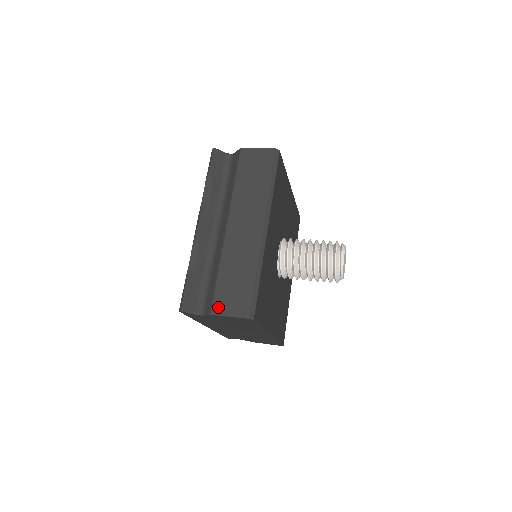
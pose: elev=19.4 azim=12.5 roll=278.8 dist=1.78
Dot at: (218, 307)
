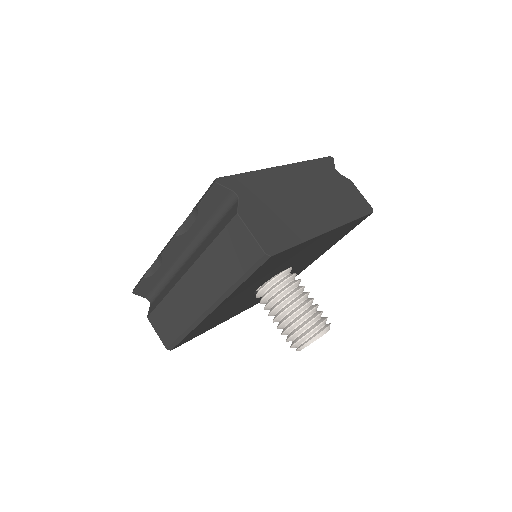
Dot at: (153, 320)
